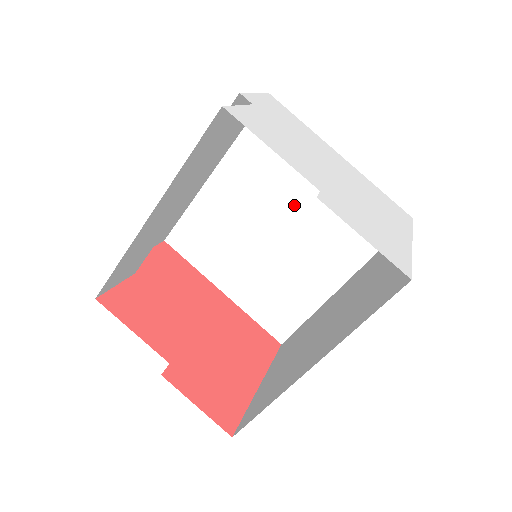
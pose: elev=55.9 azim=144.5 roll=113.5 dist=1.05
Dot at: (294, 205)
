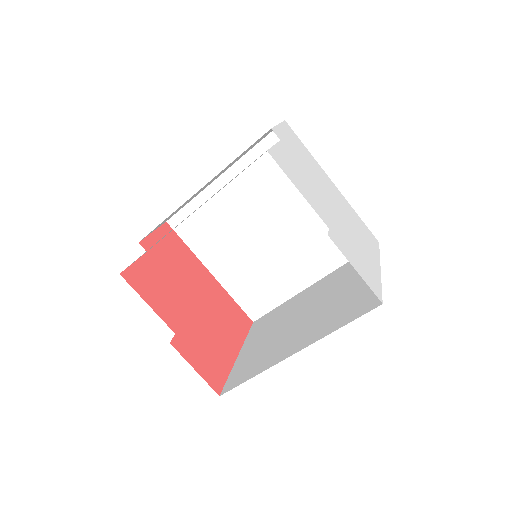
Dot at: (287, 214)
